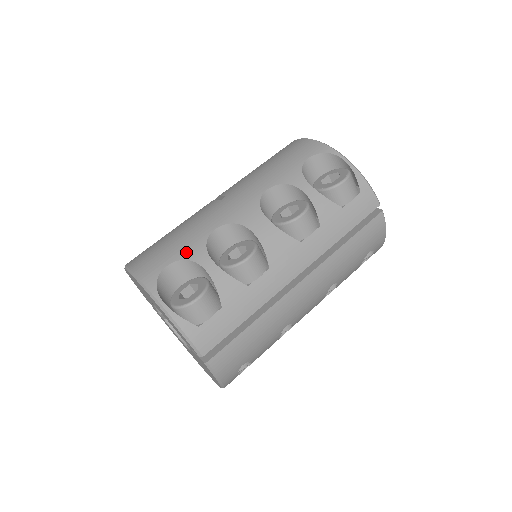
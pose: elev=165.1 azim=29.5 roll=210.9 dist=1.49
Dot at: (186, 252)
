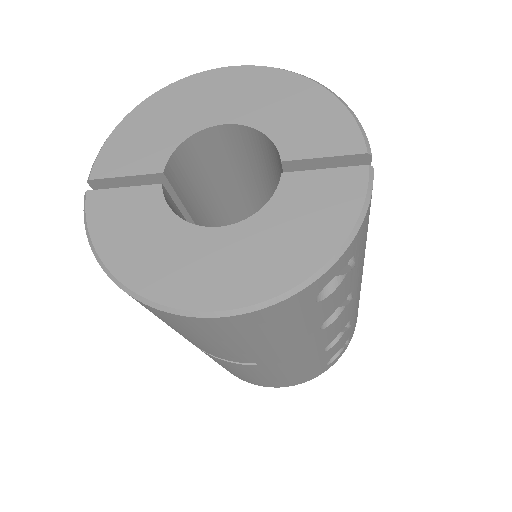
Dot at: occluded
